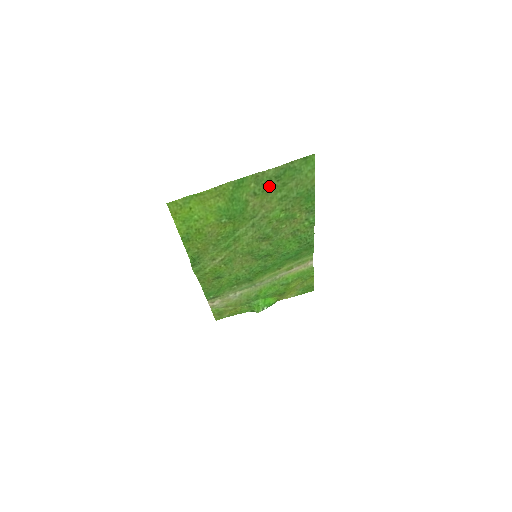
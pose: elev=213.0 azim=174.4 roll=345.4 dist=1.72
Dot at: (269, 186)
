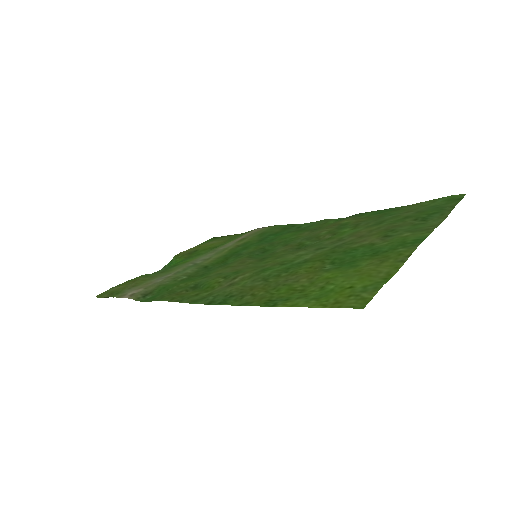
Dot at: (403, 225)
